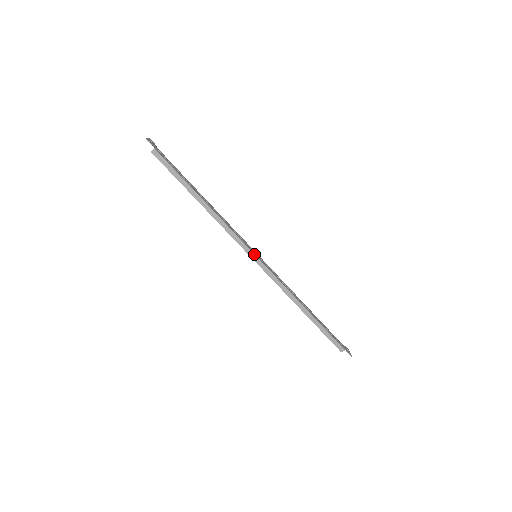
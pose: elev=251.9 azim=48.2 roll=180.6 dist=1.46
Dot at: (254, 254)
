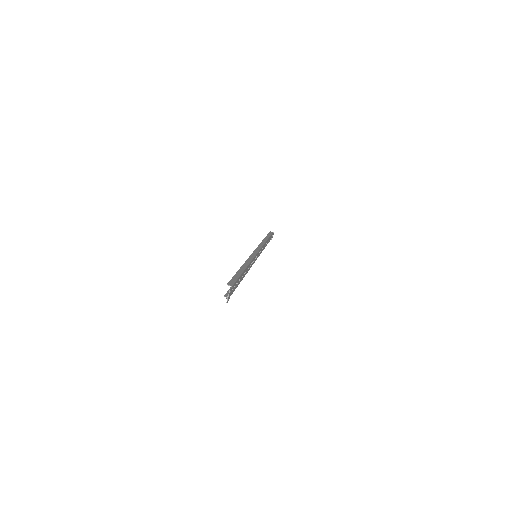
Dot at: occluded
